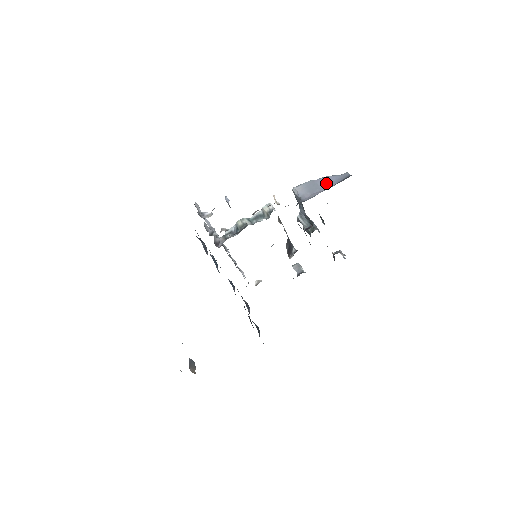
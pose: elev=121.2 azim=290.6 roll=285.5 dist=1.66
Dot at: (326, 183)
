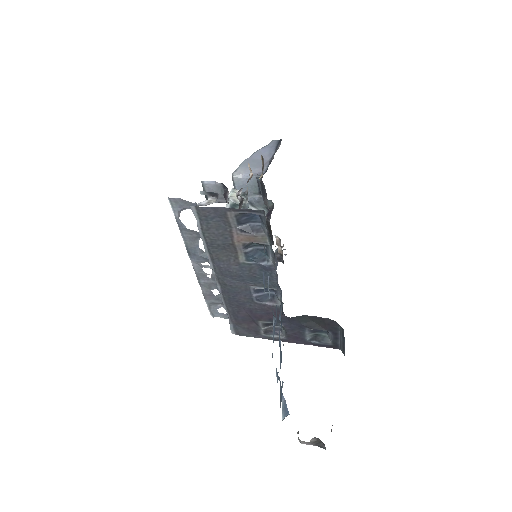
Dot at: (263, 155)
